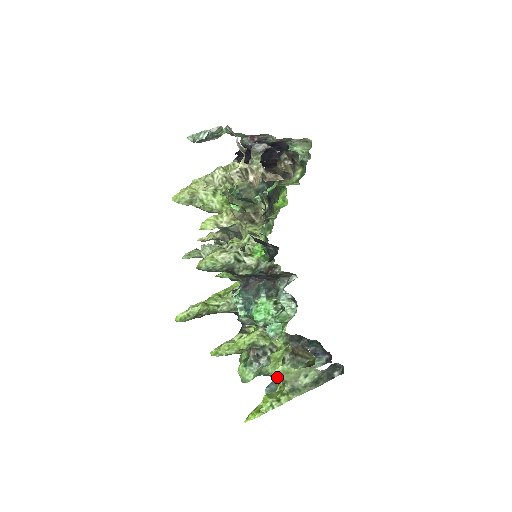
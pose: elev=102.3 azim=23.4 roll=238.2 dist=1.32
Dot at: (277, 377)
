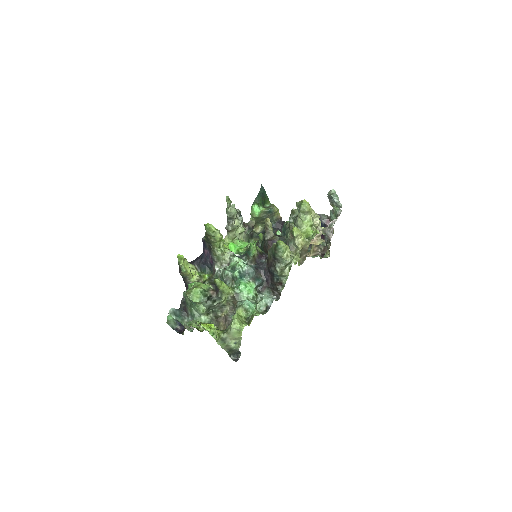
Dot at: (233, 328)
